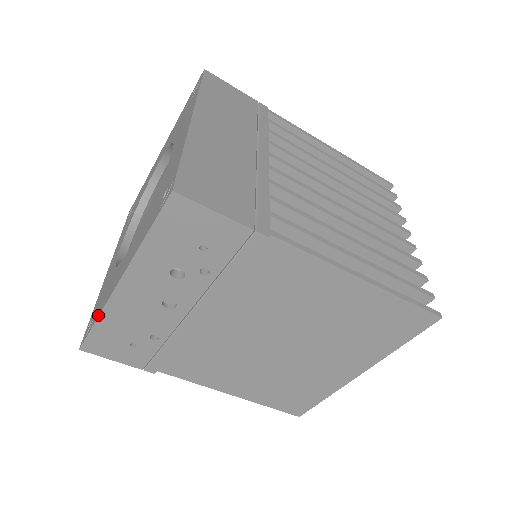
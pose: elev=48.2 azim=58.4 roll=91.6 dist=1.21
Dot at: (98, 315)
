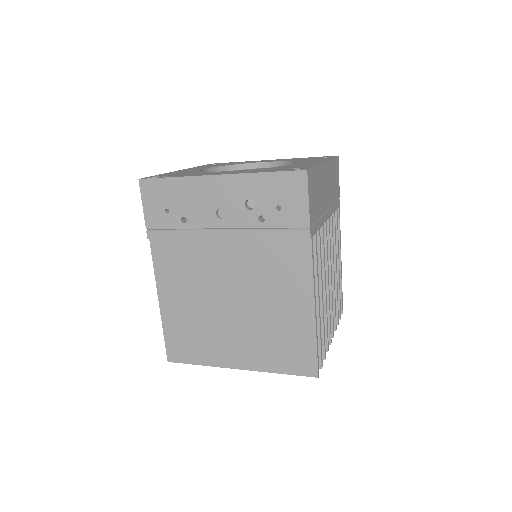
Dot at: (180, 176)
